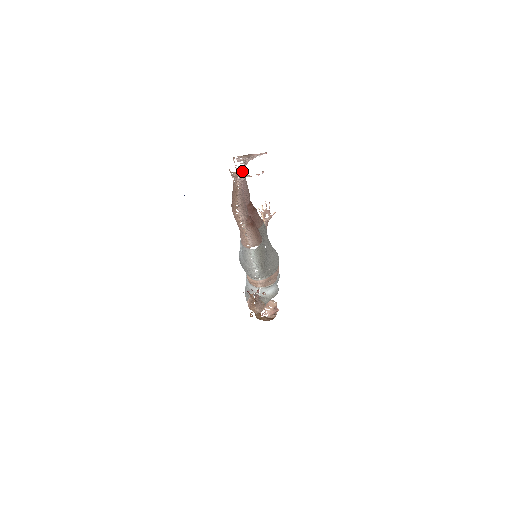
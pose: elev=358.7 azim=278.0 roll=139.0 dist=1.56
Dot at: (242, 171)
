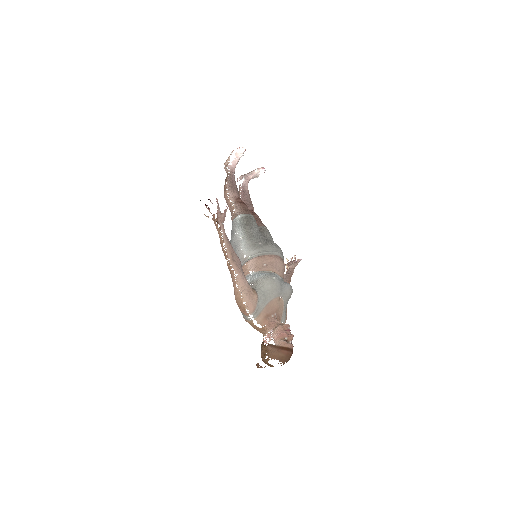
Dot at: (244, 186)
